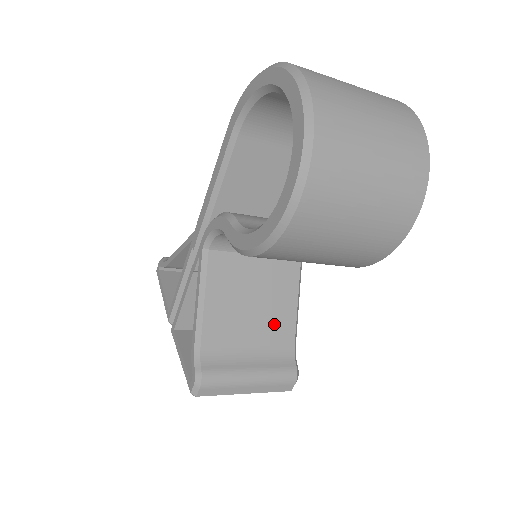
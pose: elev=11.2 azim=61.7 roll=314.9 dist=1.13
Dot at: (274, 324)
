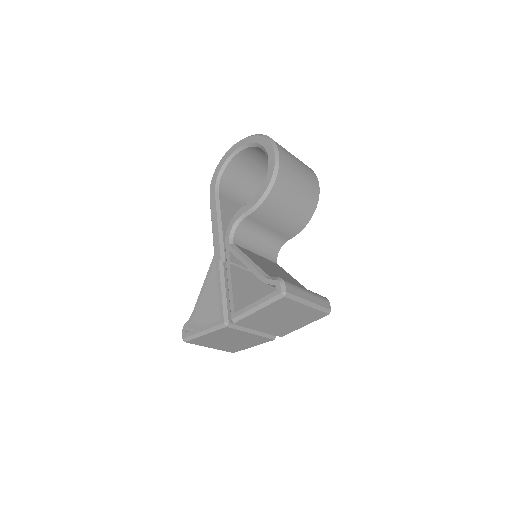
Dot at: (292, 281)
